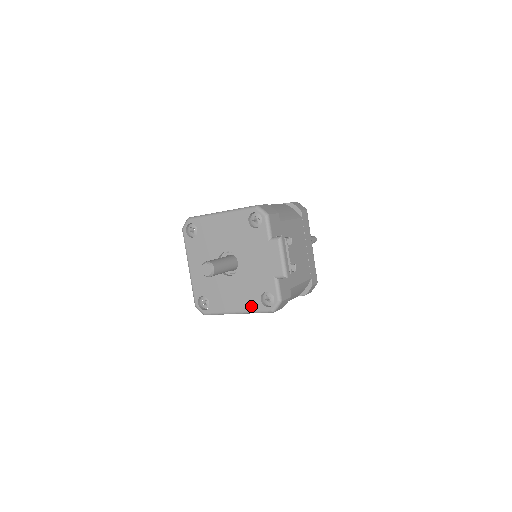
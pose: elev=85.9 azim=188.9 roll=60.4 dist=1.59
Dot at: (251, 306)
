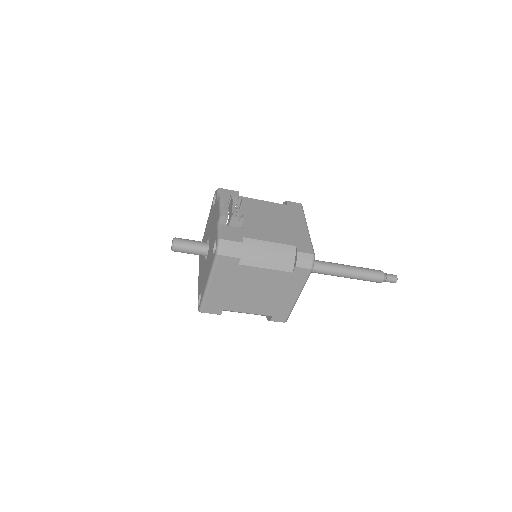
Dot at: (210, 266)
